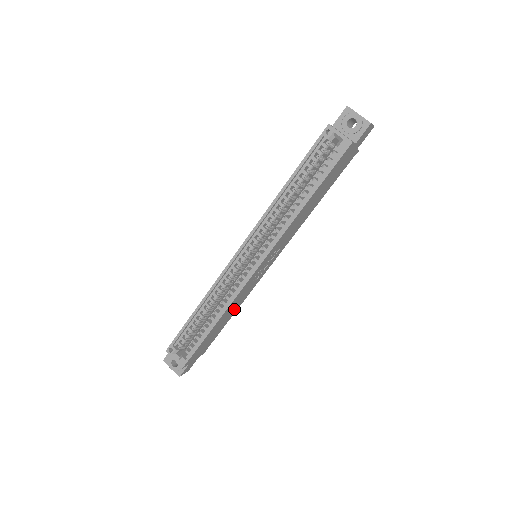
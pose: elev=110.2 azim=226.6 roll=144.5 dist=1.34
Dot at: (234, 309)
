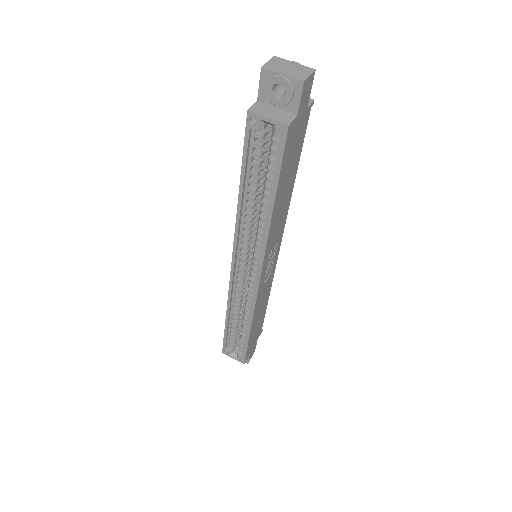
Dot at: (264, 301)
